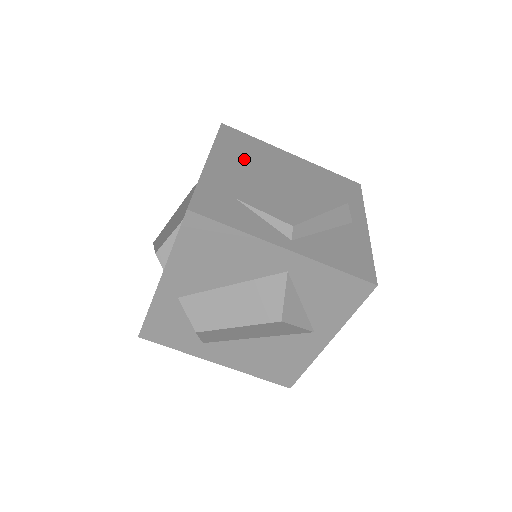
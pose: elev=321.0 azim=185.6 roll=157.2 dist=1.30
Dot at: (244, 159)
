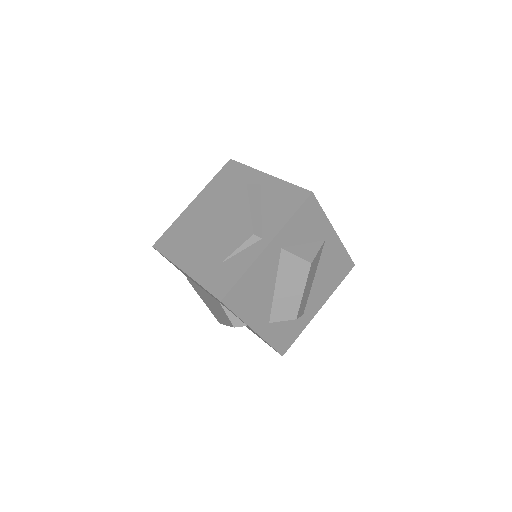
Dot at: (188, 243)
